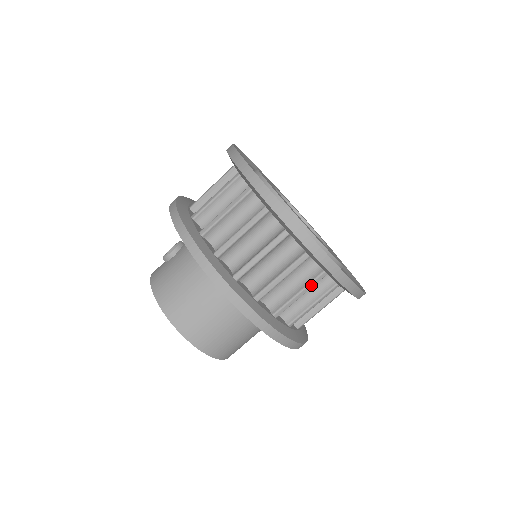
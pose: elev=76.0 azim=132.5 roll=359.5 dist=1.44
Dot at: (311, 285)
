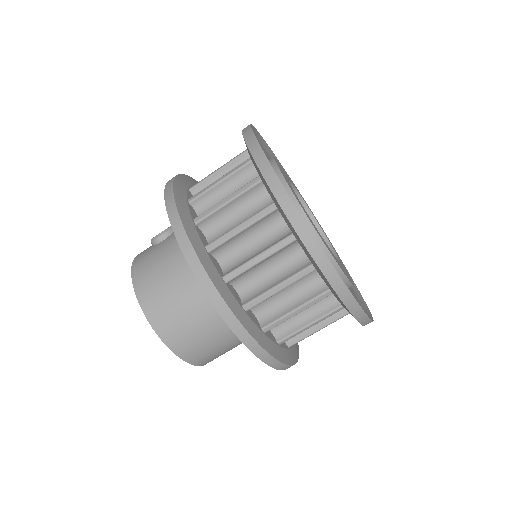
Dot at: (312, 302)
